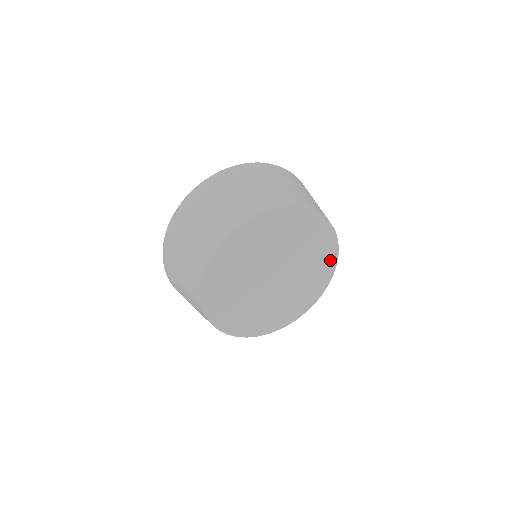
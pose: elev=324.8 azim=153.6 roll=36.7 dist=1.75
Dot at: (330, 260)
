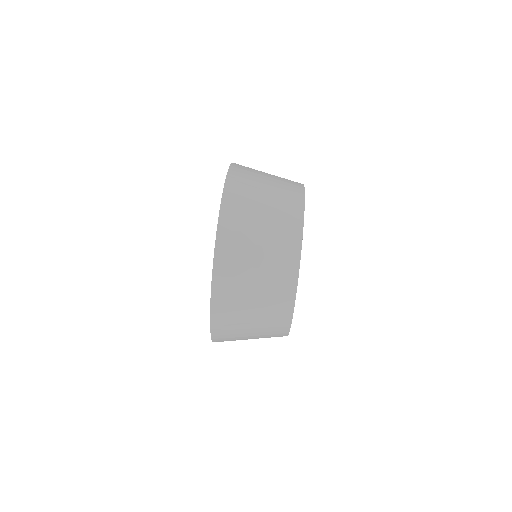
Dot at: occluded
